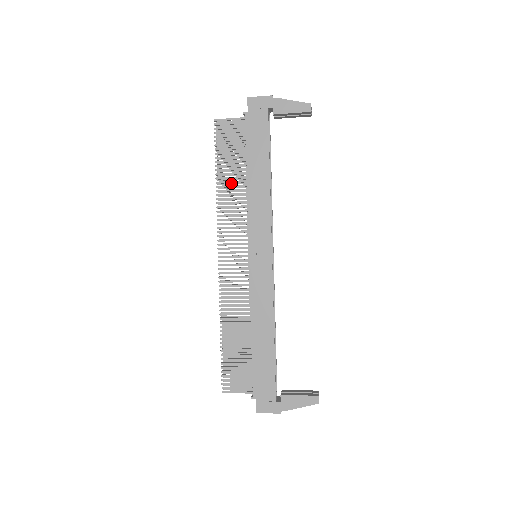
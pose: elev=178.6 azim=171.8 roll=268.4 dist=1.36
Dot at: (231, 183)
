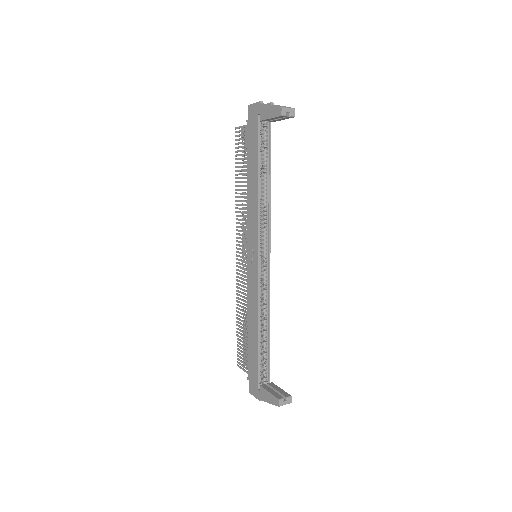
Dot at: occluded
